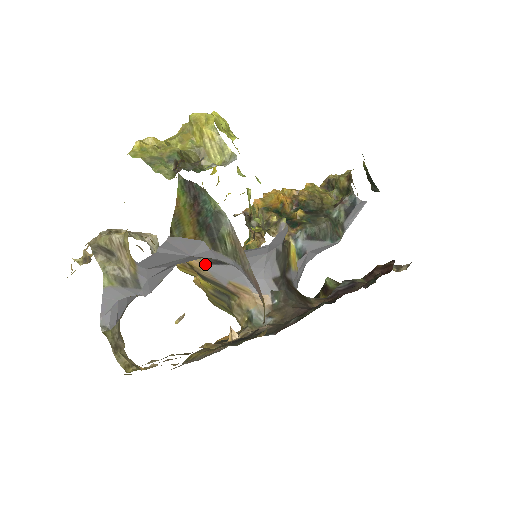
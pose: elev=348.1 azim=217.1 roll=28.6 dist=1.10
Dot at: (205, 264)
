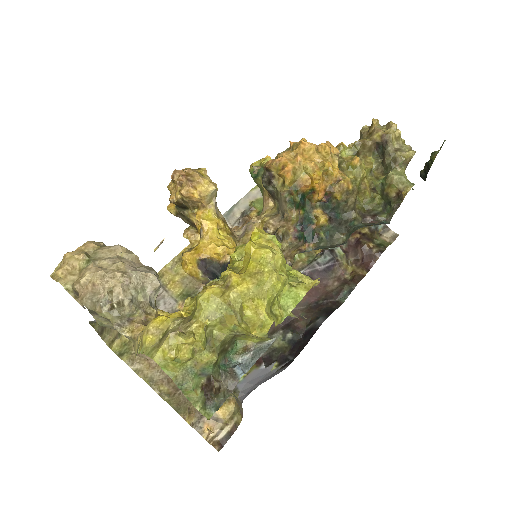
Dot at: (202, 283)
